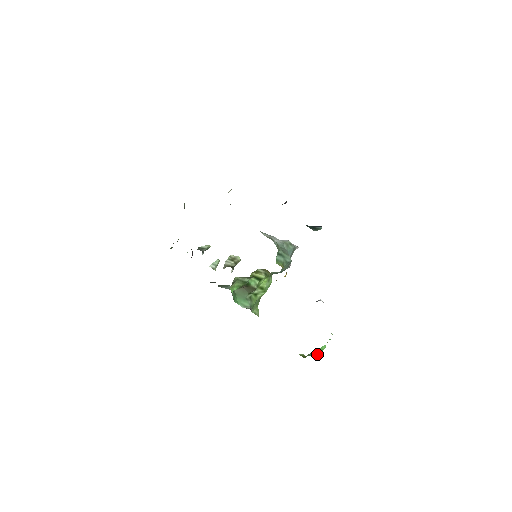
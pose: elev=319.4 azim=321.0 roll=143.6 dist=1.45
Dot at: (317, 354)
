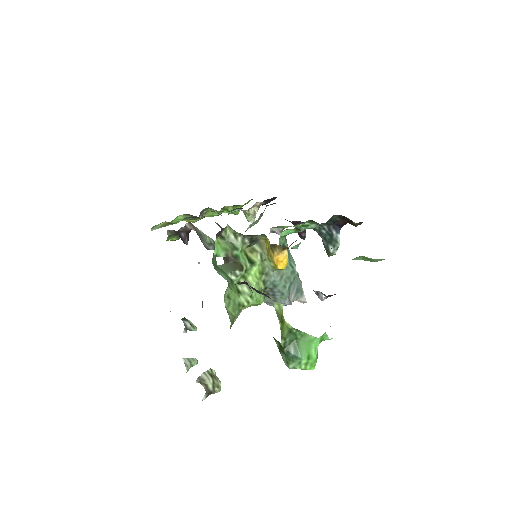
Dot at: (300, 357)
